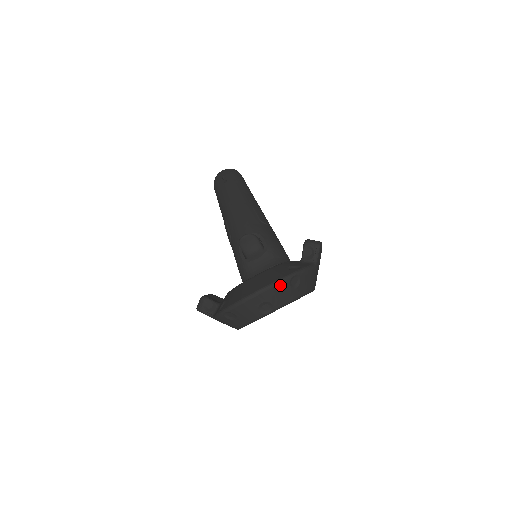
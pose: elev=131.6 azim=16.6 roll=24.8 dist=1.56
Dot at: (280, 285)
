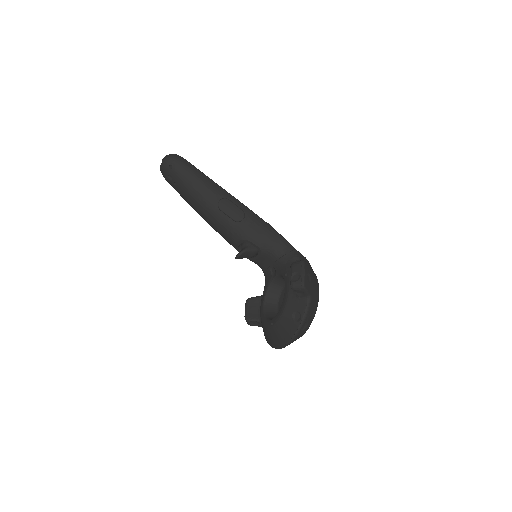
Dot at: (295, 338)
